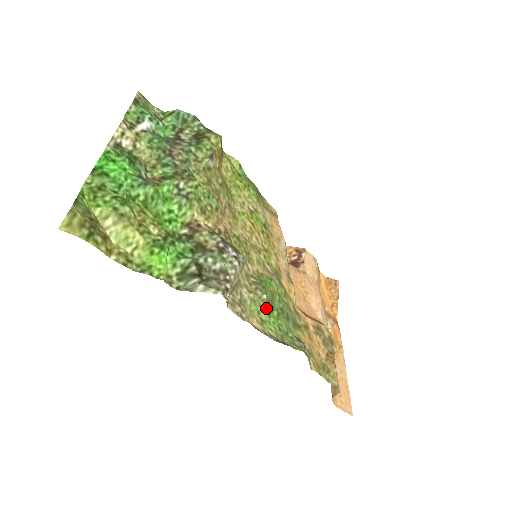
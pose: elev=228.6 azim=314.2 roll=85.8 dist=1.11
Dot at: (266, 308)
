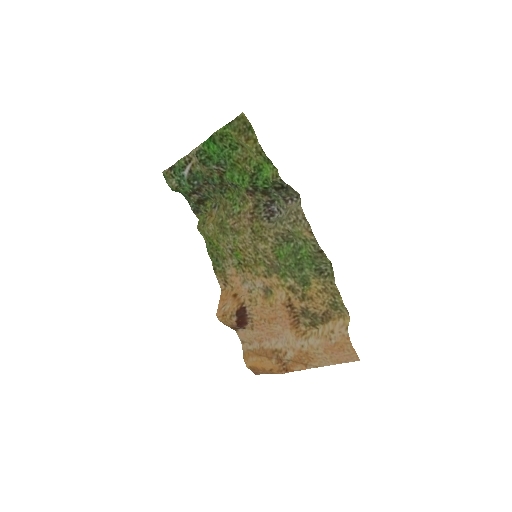
Dot at: (298, 244)
